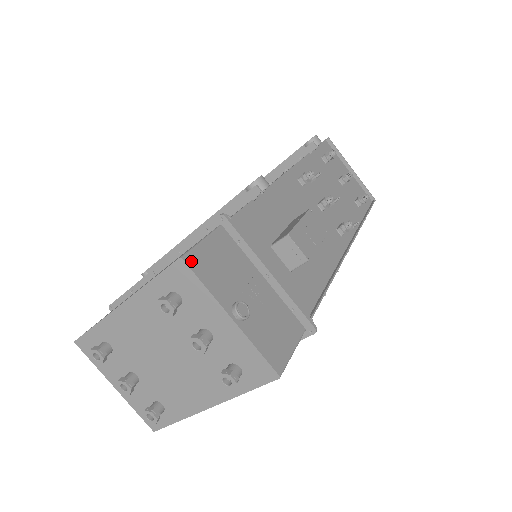
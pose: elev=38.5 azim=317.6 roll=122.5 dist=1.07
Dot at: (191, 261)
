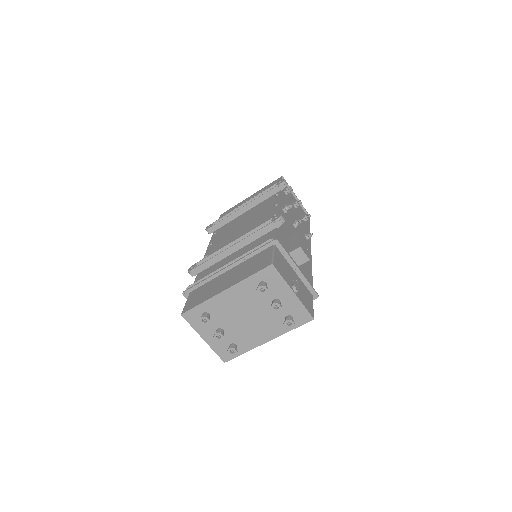
Dot at: (275, 265)
